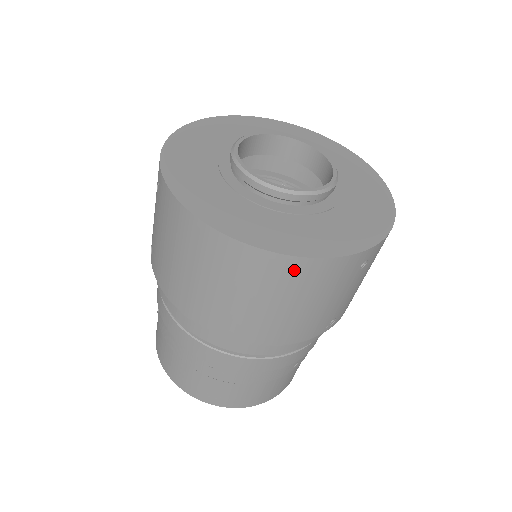
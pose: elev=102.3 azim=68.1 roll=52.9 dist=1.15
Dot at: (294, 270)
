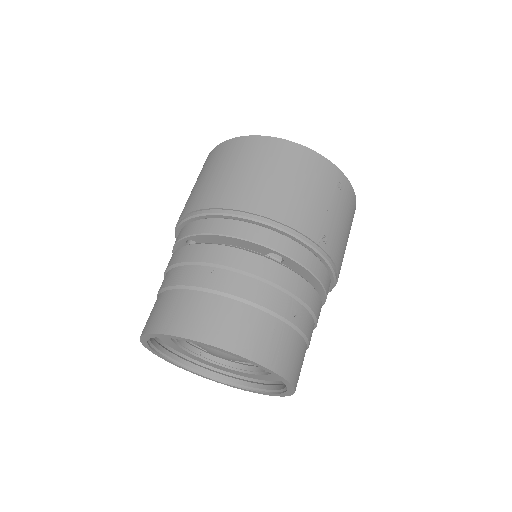
Dot at: (293, 152)
